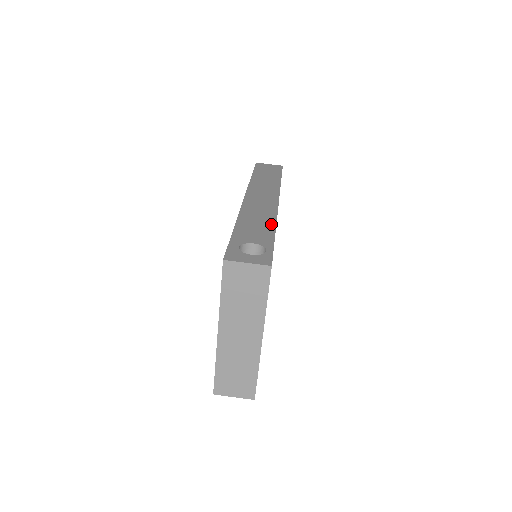
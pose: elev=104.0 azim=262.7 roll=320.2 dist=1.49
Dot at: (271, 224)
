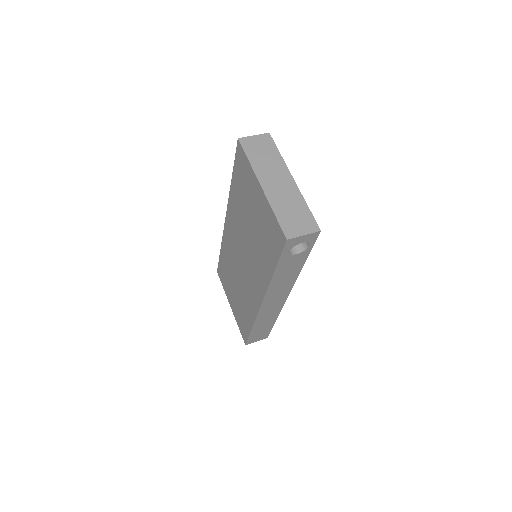
Dot at: occluded
